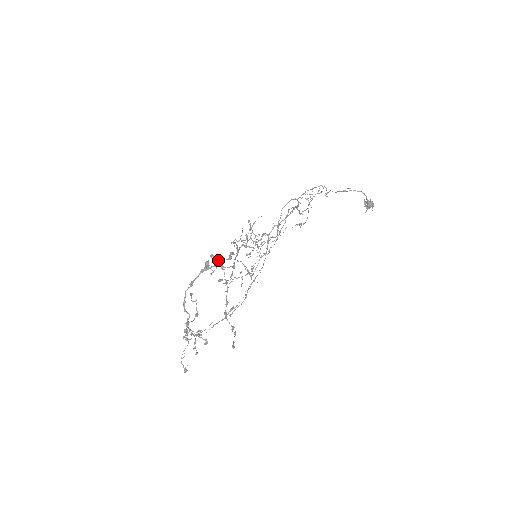
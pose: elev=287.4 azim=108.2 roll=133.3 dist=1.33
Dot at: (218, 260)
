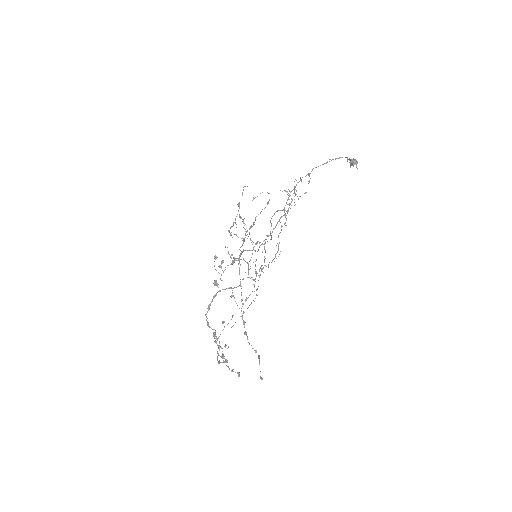
Dot at: (222, 262)
